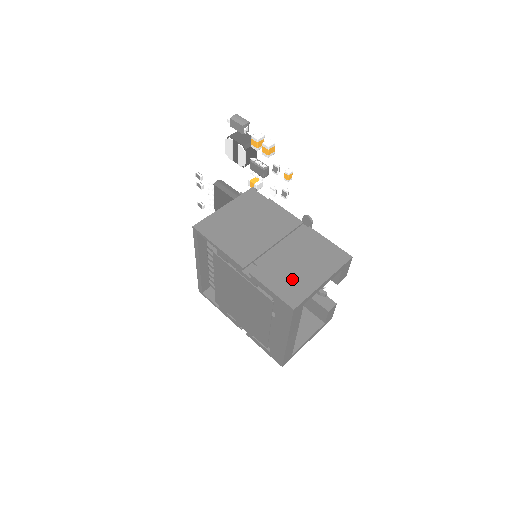
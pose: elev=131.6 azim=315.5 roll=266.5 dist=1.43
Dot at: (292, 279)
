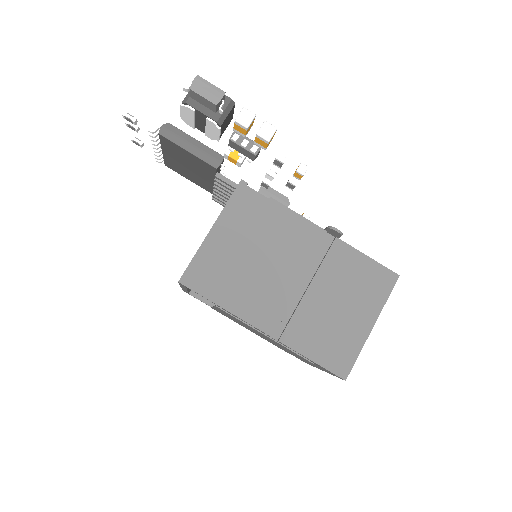
Dot at: (334, 335)
